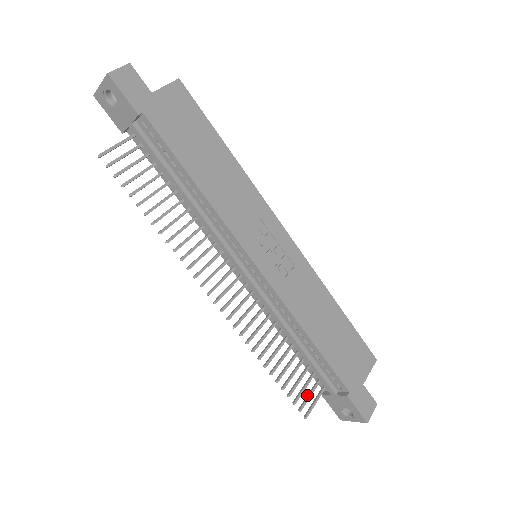
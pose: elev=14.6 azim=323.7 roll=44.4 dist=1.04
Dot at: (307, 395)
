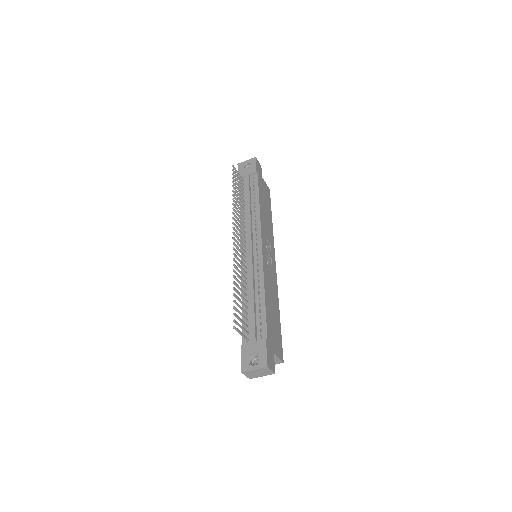
Dot at: (239, 325)
